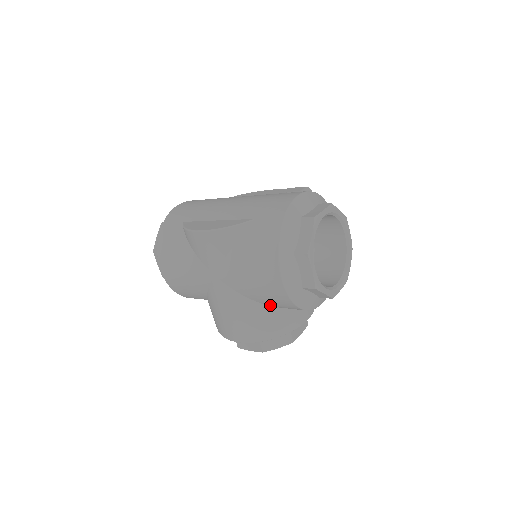
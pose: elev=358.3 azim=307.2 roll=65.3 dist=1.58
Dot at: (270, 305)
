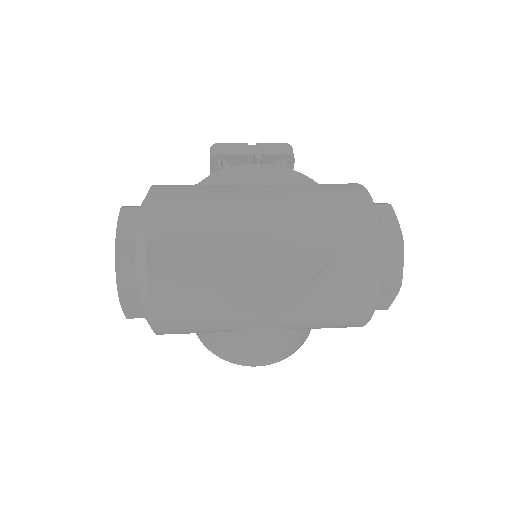
Dot at: occluded
